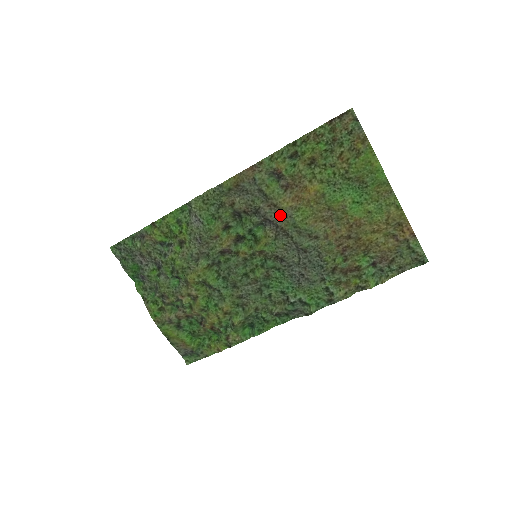
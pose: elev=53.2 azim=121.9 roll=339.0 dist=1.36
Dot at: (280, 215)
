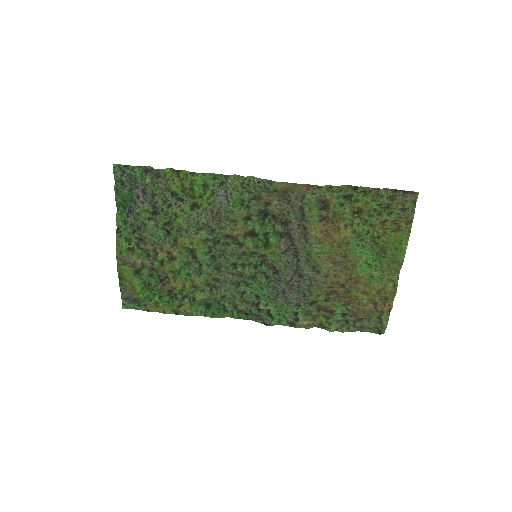
Dot at: (302, 237)
